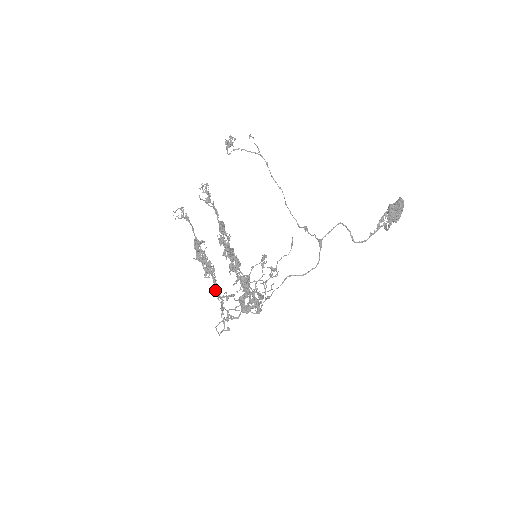
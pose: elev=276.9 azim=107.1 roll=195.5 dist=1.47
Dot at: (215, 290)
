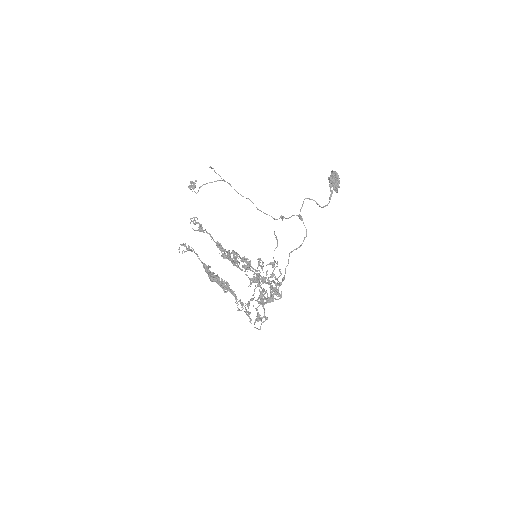
Dot at: occluded
